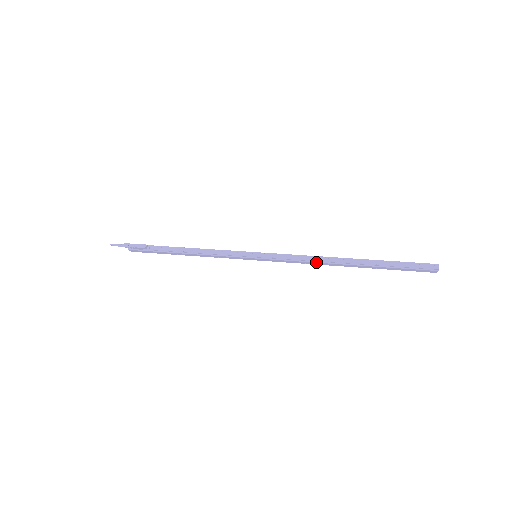
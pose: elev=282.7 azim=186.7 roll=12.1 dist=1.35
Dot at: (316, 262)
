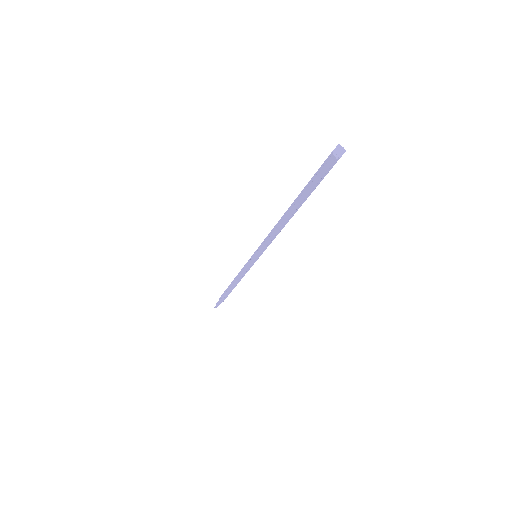
Dot at: occluded
